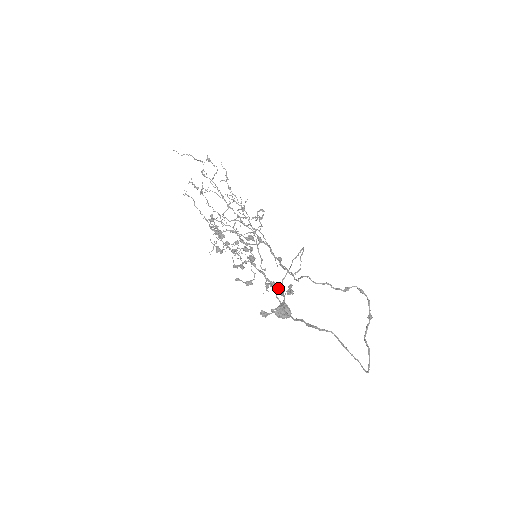
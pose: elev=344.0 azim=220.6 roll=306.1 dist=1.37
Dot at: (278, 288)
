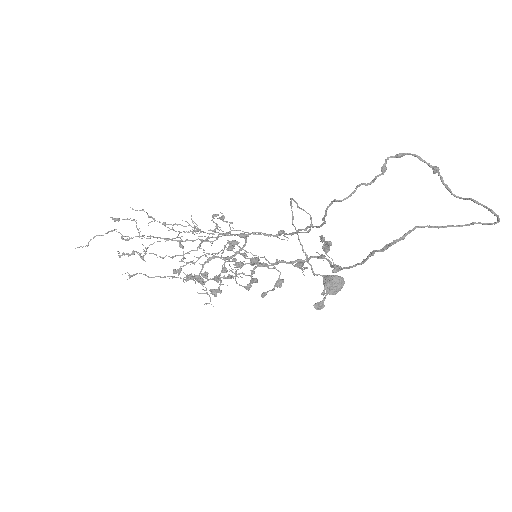
Dot at: (310, 258)
